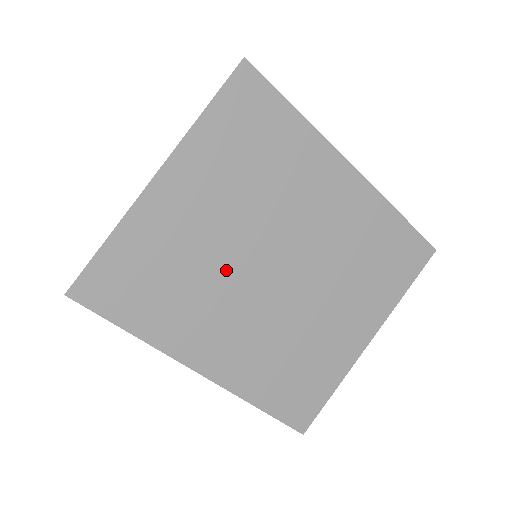
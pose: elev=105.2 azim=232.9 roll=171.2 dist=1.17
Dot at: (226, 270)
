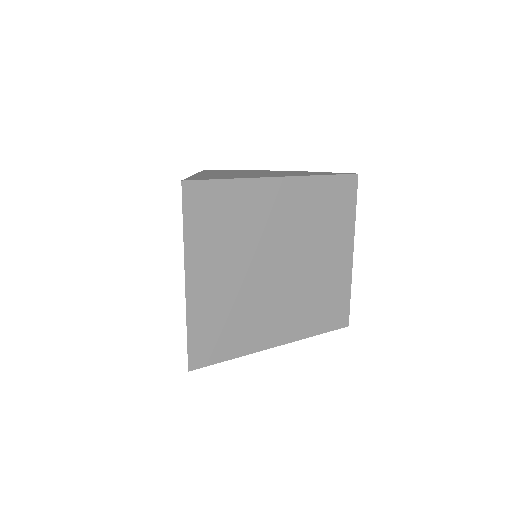
Dot at: (254, 291)
